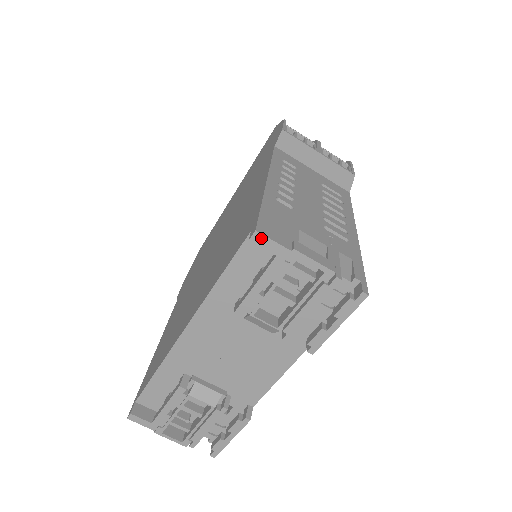
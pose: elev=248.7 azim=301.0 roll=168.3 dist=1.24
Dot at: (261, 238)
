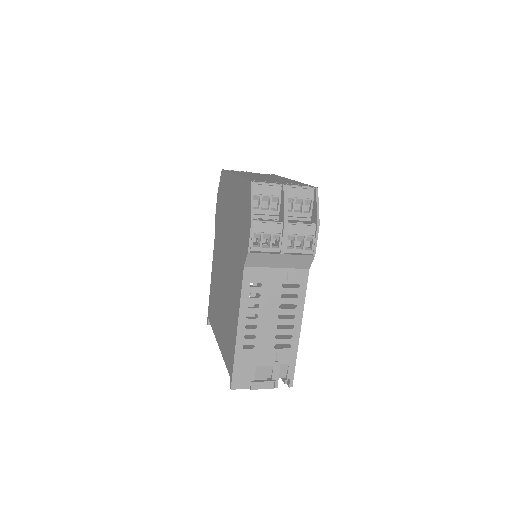
Dot at: (234, 388)
